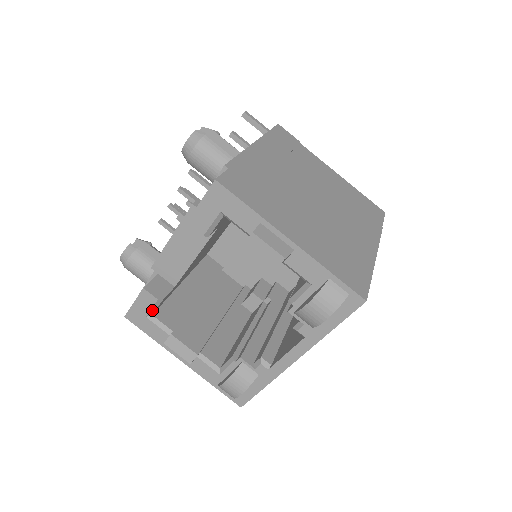
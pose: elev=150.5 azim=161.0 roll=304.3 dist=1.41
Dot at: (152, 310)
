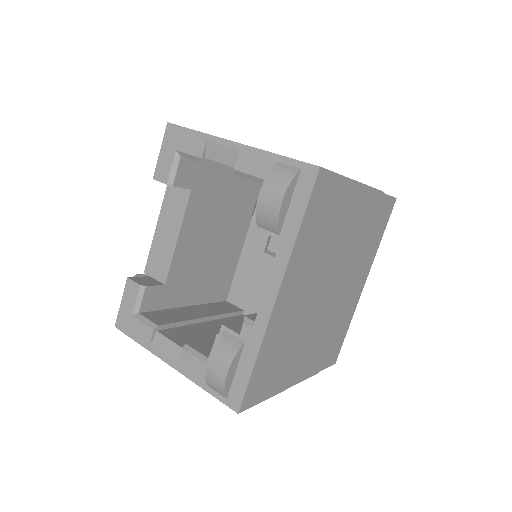
Dot at: (137, 304)
